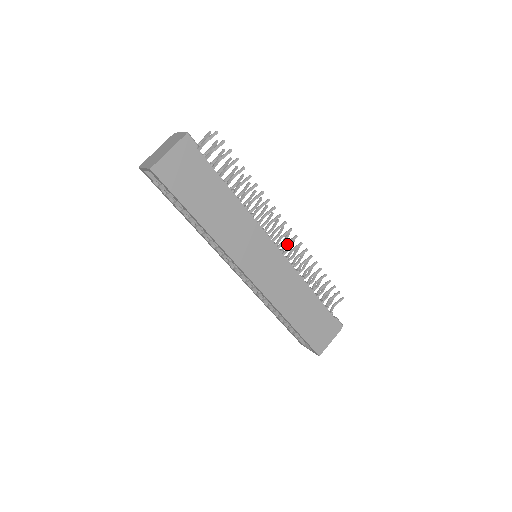
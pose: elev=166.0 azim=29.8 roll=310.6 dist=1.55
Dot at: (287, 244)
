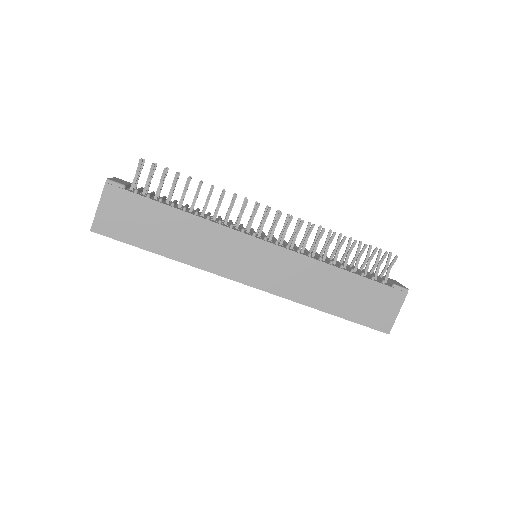
Dot at: (286, 229)
